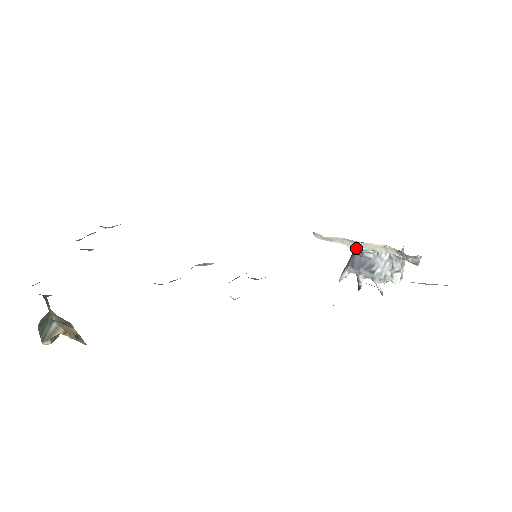
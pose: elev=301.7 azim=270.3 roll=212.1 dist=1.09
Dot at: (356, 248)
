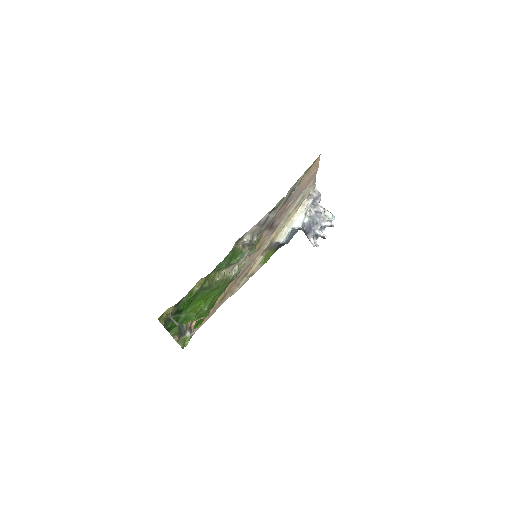
Dot at: (297, 222)
